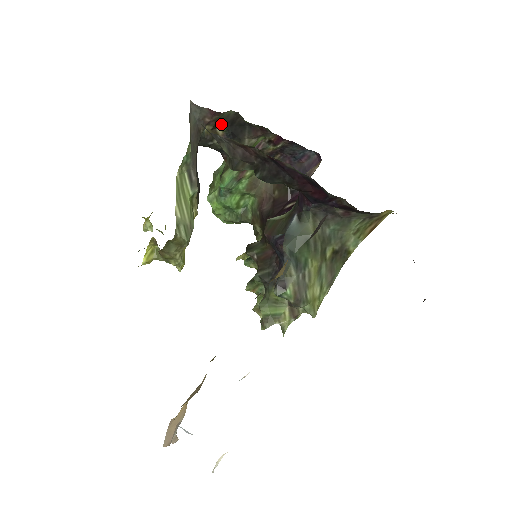
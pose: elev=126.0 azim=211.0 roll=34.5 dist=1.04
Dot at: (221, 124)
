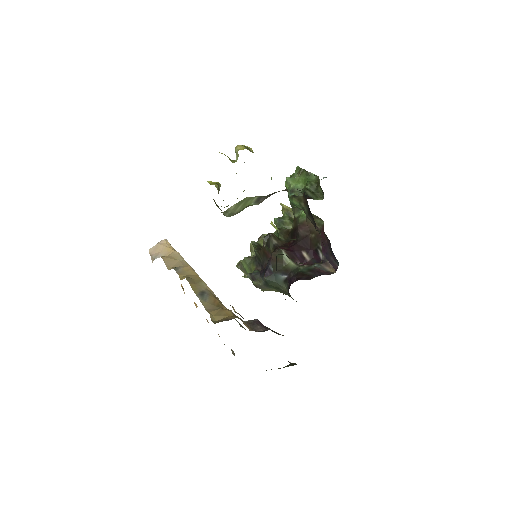
Dot at: occluded
